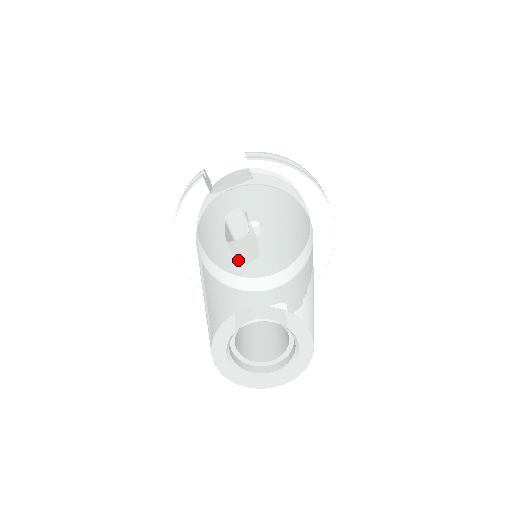
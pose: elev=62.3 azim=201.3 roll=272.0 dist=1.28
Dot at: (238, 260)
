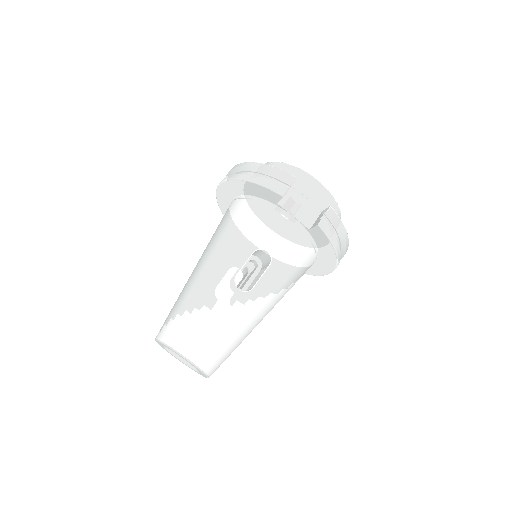
Dot at: (222, 312)
